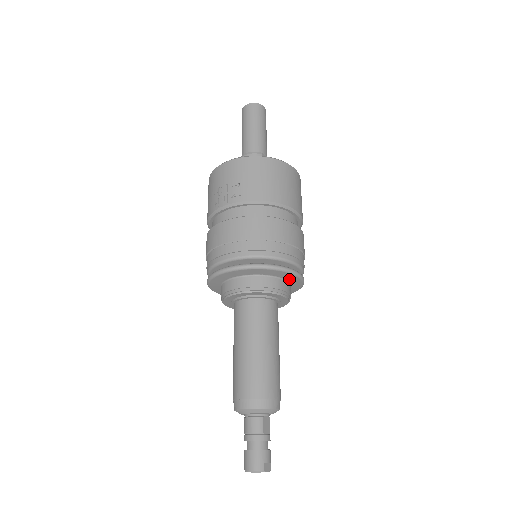
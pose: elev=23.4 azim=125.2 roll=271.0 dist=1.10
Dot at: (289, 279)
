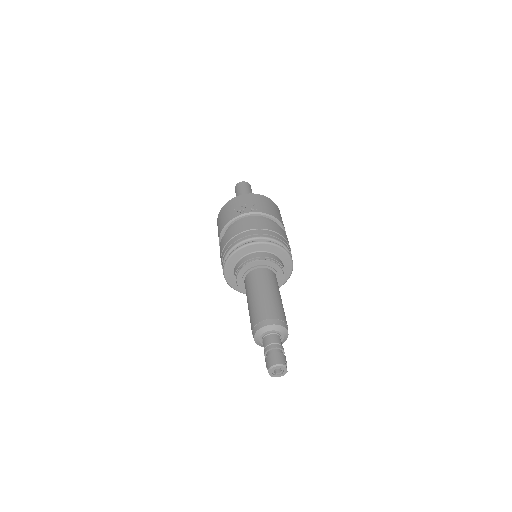
Dot at: (285, 265)
